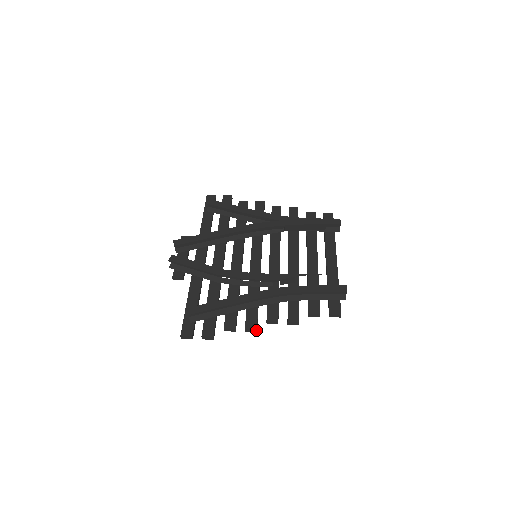
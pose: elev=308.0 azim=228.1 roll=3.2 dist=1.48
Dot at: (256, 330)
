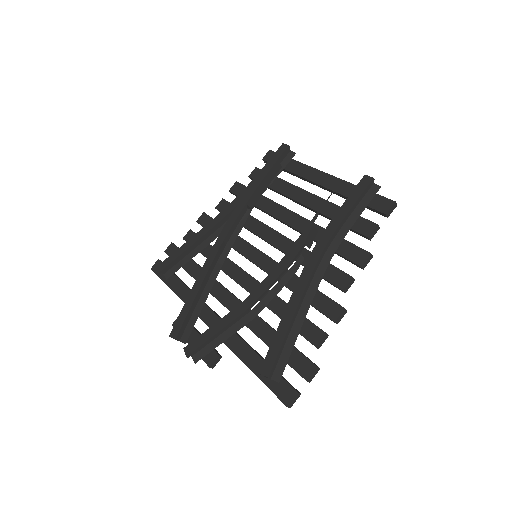
Dot at: (345, 310)
